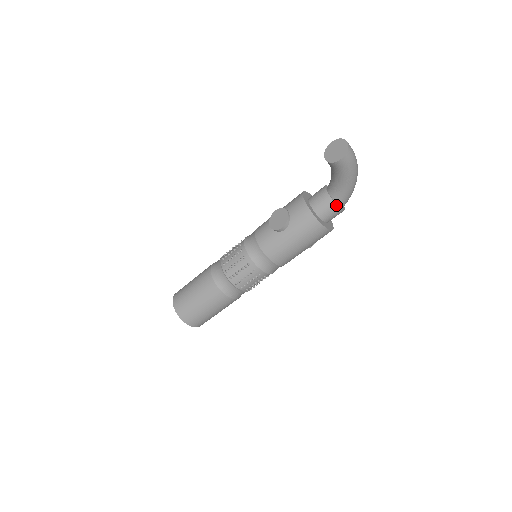
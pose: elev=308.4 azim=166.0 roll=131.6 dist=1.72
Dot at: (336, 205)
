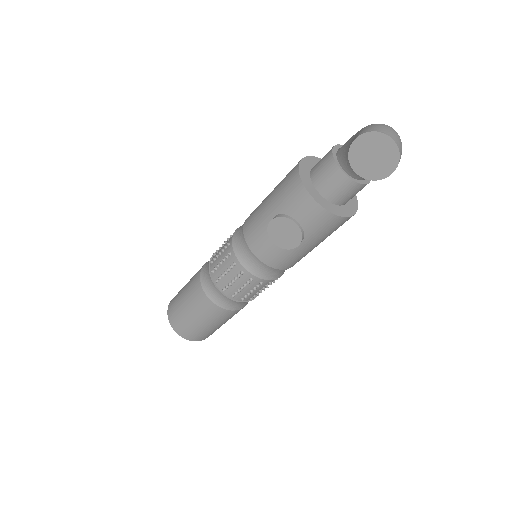
Dot at: (365, 185)
